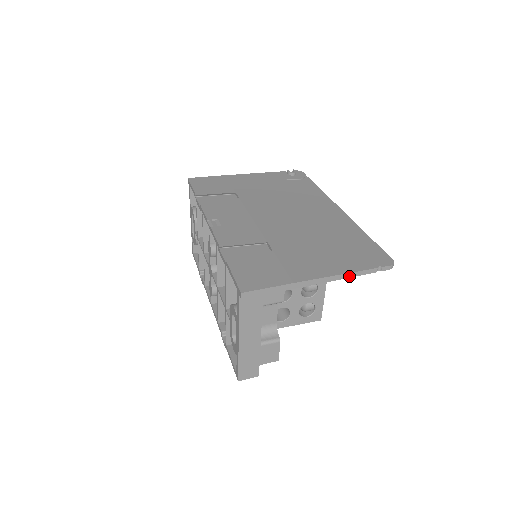
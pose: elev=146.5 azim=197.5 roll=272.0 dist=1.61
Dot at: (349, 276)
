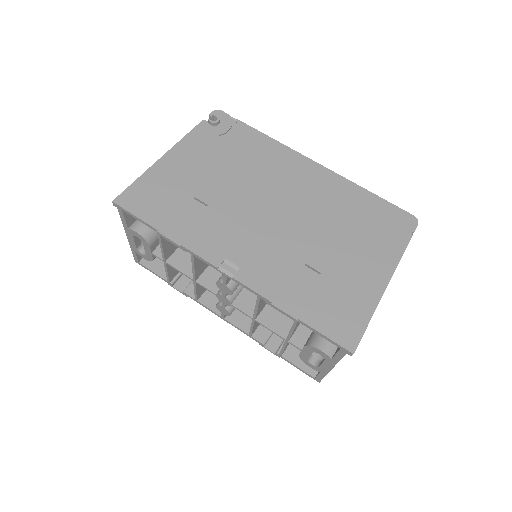
Dot at: (399, 260)
